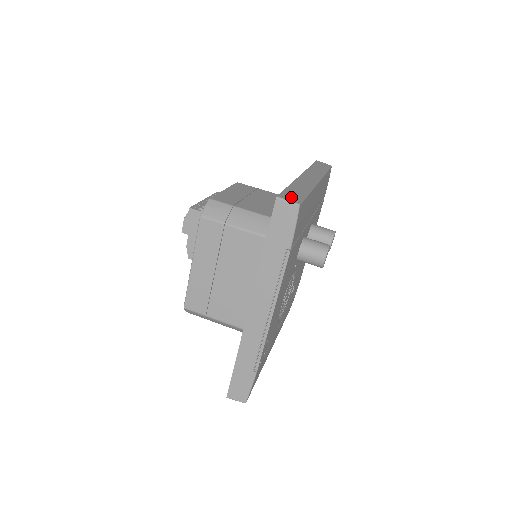
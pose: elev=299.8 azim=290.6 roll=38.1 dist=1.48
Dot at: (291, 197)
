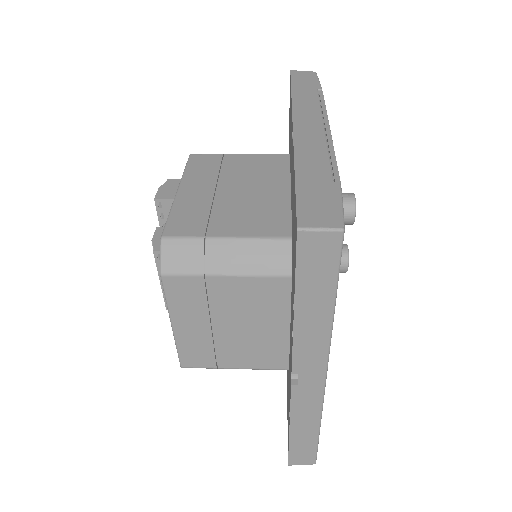
Dot at: occluded
